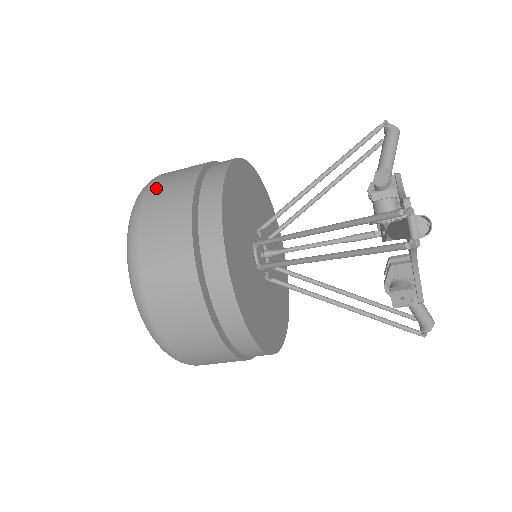
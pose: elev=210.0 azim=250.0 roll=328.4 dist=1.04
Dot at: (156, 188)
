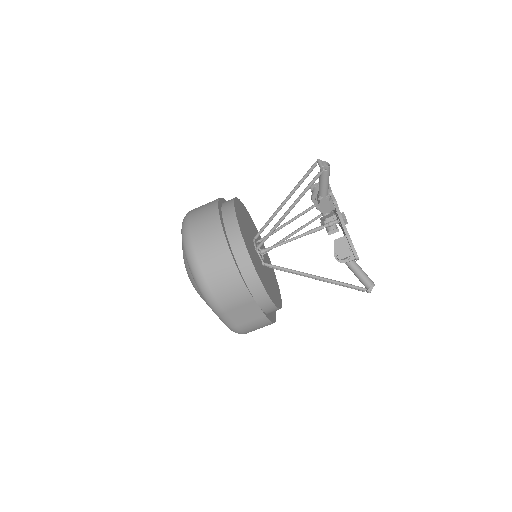
Dot at: occluded
